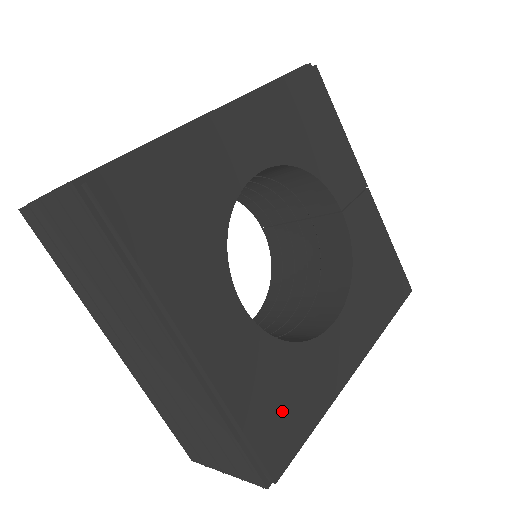
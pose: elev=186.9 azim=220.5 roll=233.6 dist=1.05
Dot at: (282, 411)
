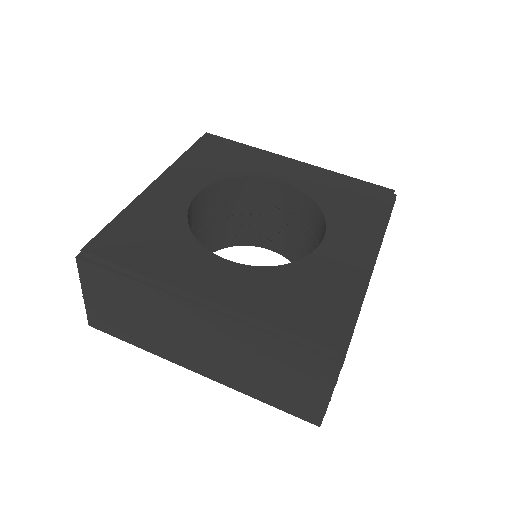
Dot at: (137, 239)
